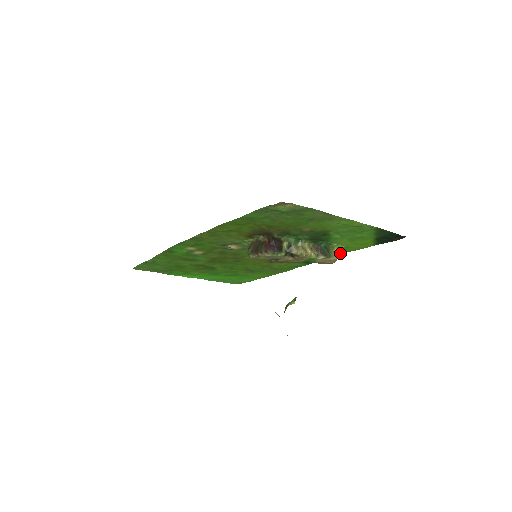
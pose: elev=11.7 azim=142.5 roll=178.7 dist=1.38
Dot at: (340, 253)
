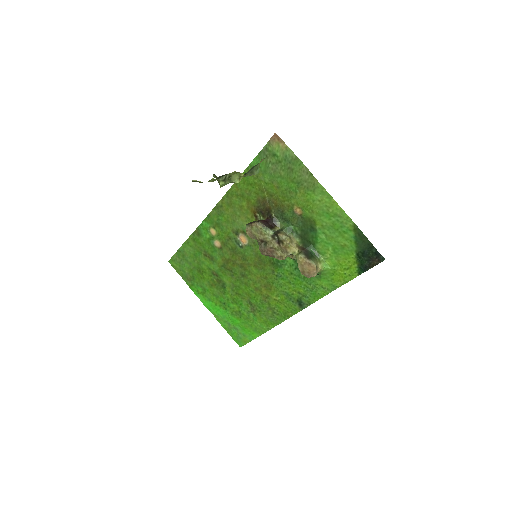
Dot at: (329, 289)
